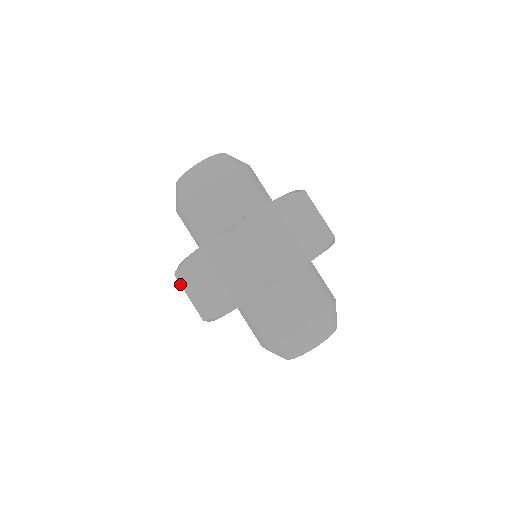
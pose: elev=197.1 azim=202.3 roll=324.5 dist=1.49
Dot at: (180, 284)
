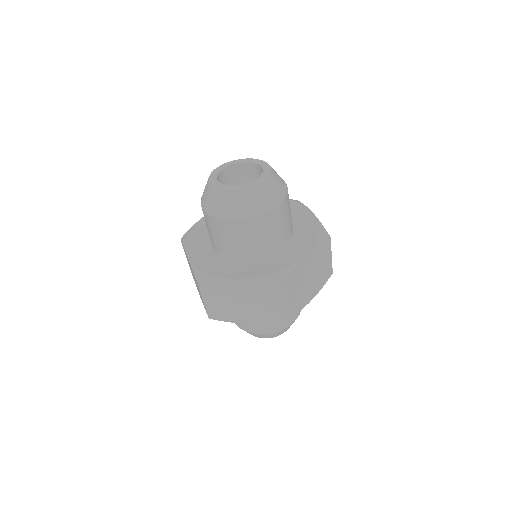
Dot at: (200, 291)
